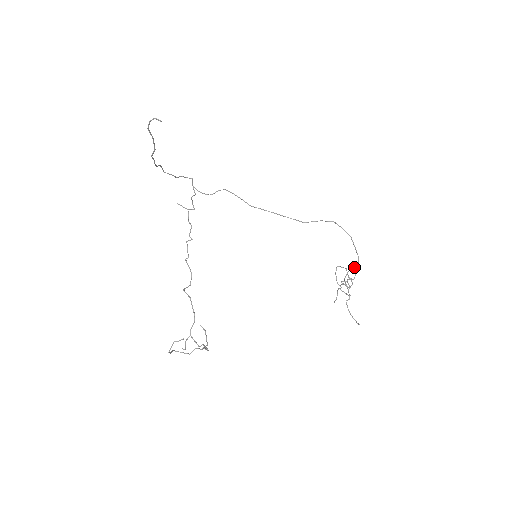
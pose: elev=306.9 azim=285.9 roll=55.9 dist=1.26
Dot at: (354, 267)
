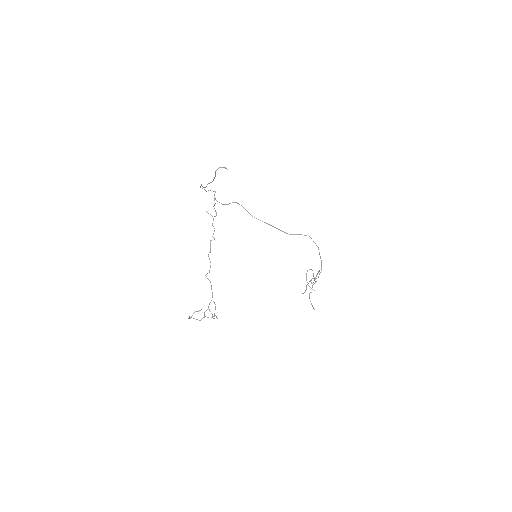
Dot at: (319, 271)
